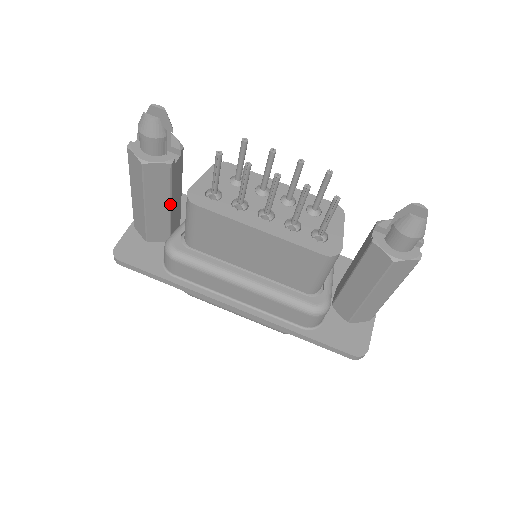
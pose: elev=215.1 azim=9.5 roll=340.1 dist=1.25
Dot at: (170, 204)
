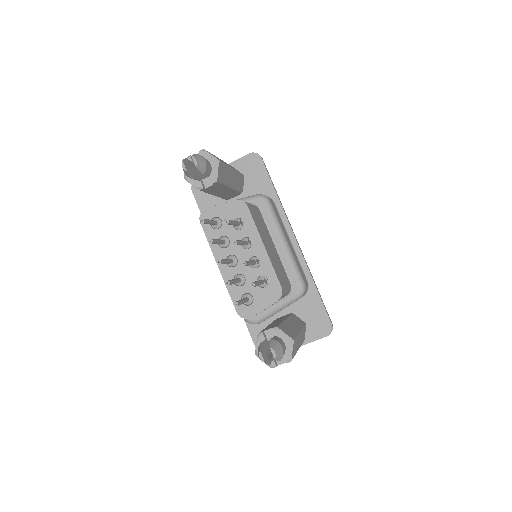
Dot at: occluded
